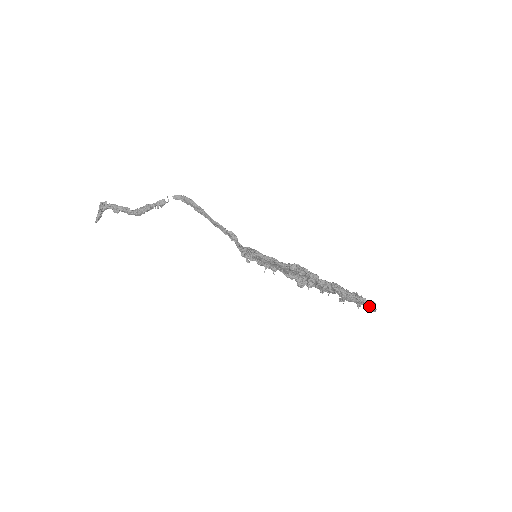
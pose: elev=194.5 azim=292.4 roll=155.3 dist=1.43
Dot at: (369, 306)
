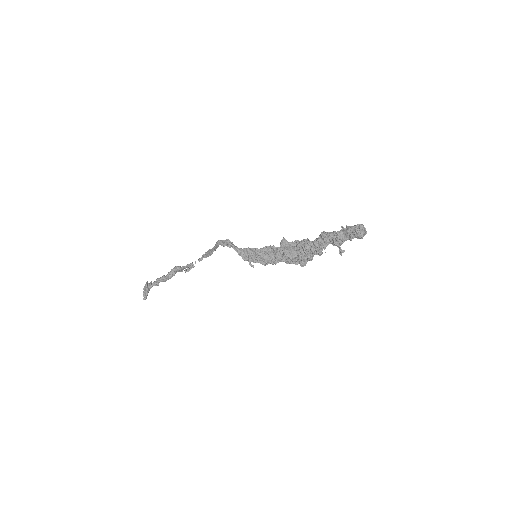
Dot at: (356, 229)
